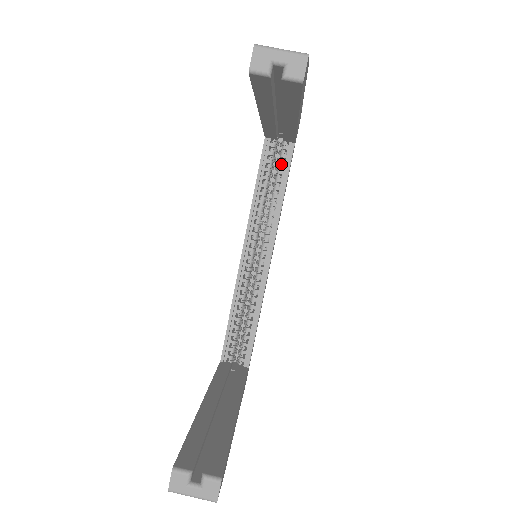
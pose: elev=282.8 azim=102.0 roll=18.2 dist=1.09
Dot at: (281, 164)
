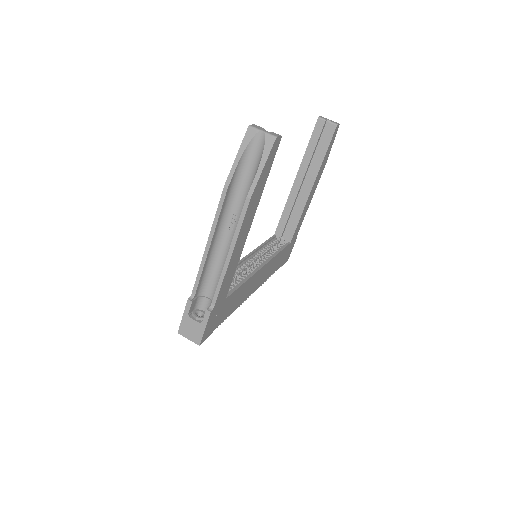
Dot at: (280, 246)
